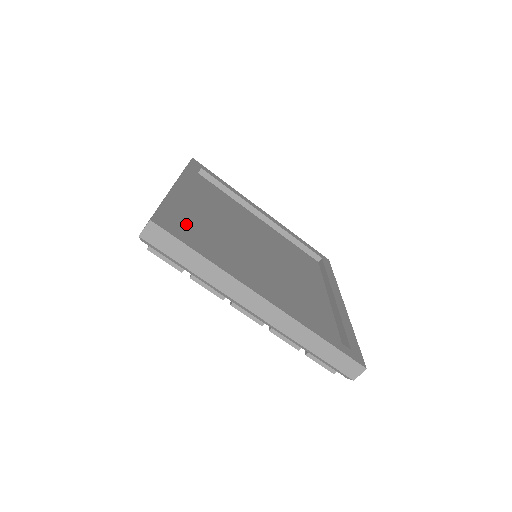
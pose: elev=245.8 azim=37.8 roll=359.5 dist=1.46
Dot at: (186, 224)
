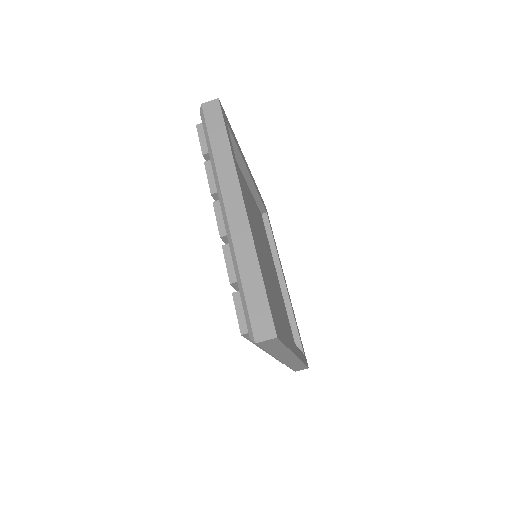
Dot at: occluded
